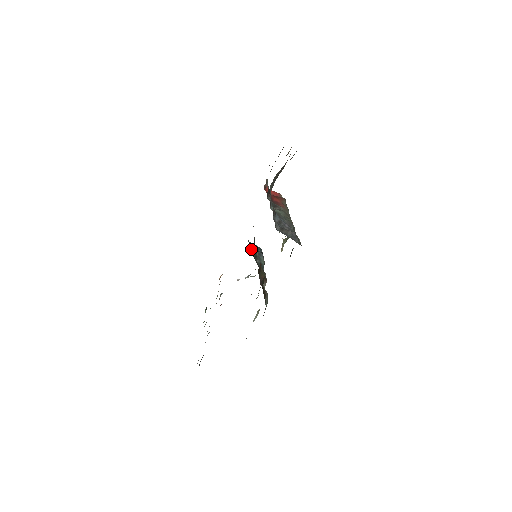
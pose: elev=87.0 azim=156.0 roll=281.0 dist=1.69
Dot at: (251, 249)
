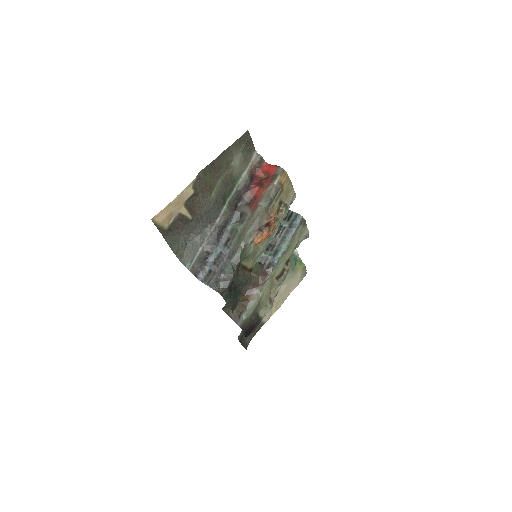
Dot at: occluded
